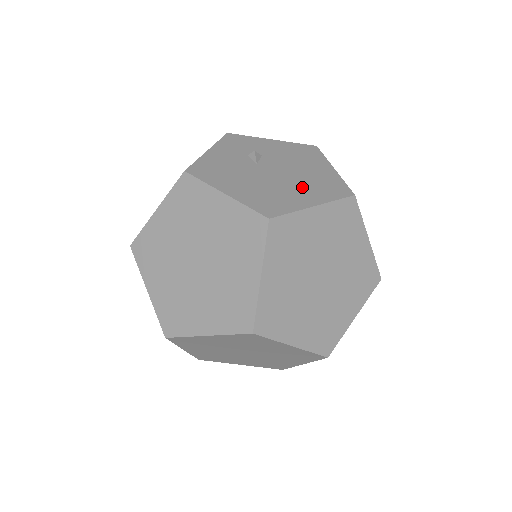
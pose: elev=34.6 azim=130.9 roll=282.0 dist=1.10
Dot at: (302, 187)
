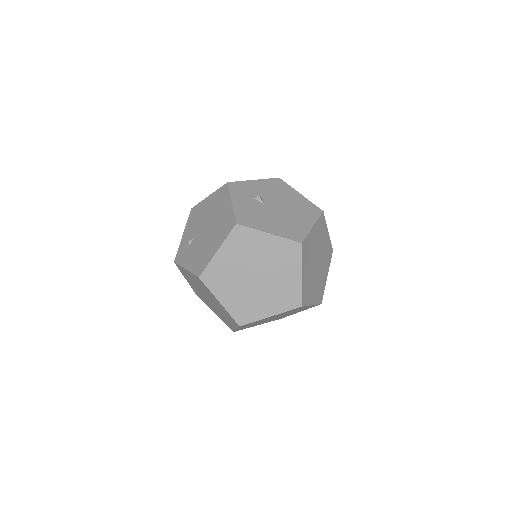
Dot at: (298, 214)
